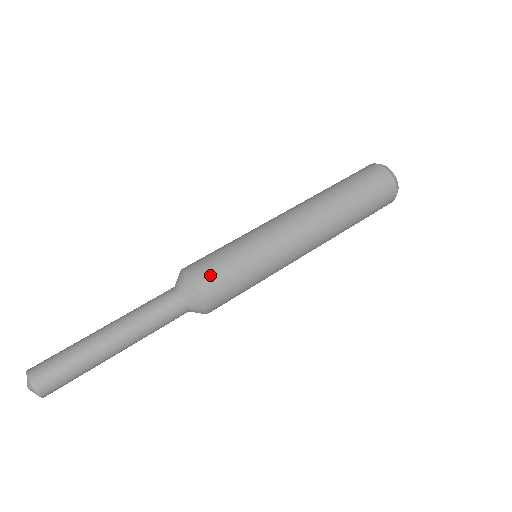
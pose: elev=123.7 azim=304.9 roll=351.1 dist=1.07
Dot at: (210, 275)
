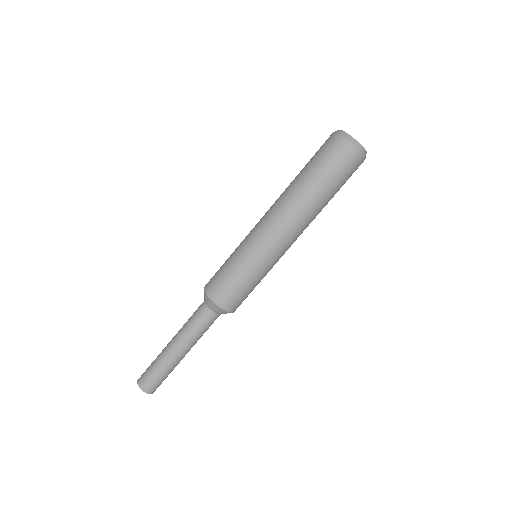
Dot at: (240, 303)
